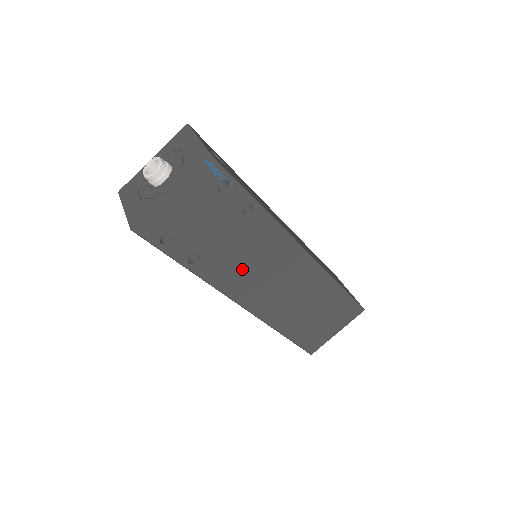
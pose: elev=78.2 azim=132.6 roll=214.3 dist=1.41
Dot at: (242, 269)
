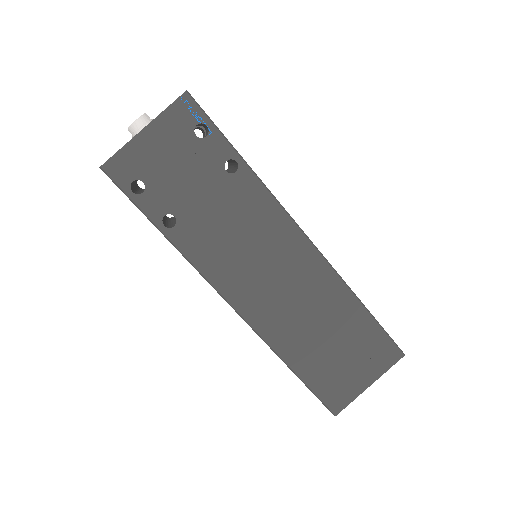
Dot at: (229, 248)
